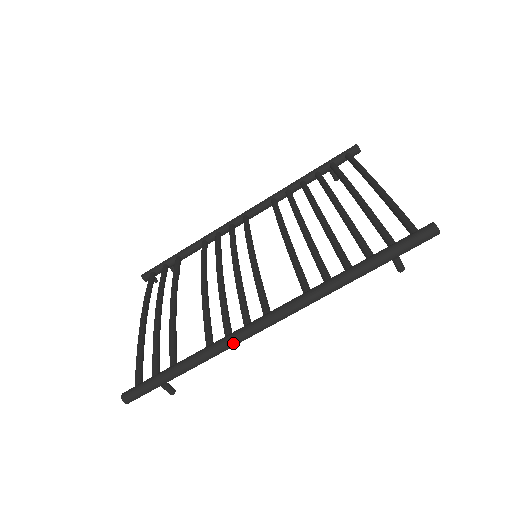
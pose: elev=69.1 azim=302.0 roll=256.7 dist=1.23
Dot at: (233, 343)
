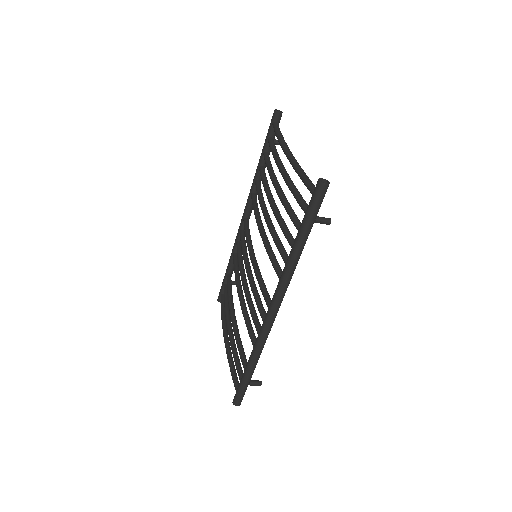
Dot at: (263, 339)
